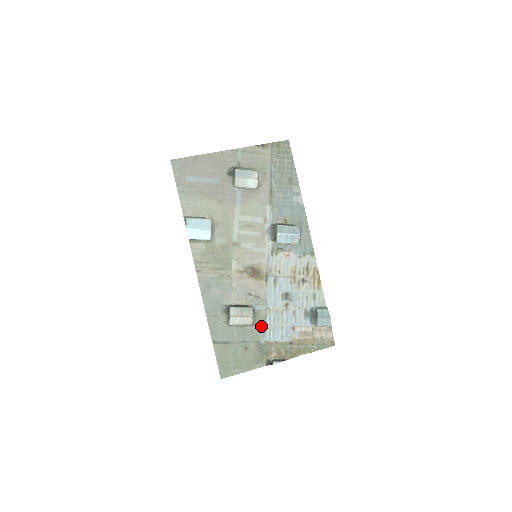
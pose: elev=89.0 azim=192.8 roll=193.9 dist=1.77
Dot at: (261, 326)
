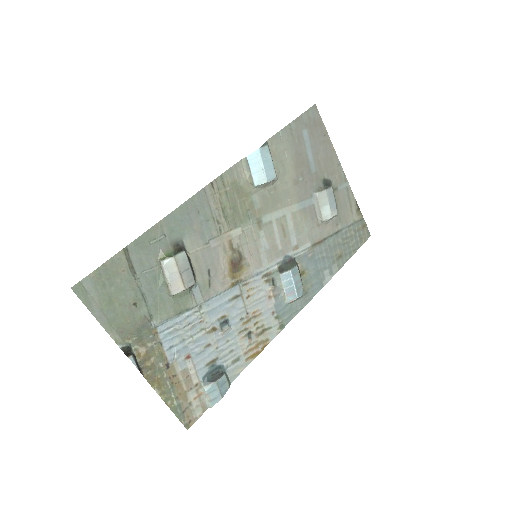
Dot at: (175, 309)
